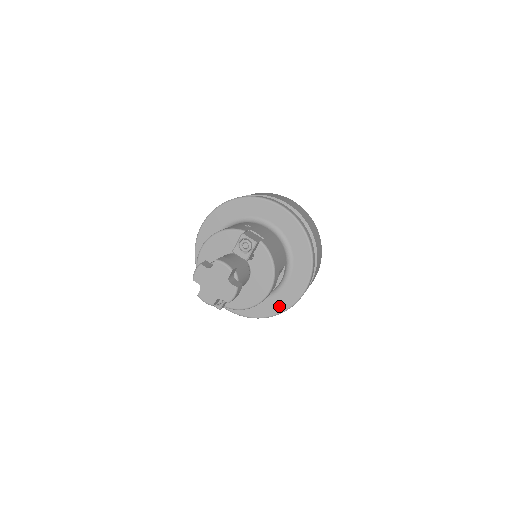
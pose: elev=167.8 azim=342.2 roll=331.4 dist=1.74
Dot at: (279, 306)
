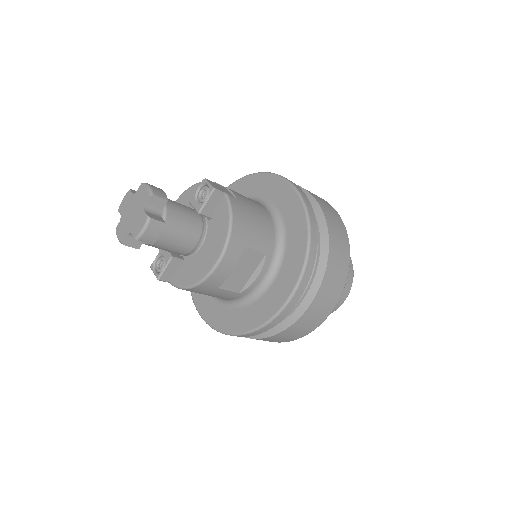
Dot at: (254, 319)
